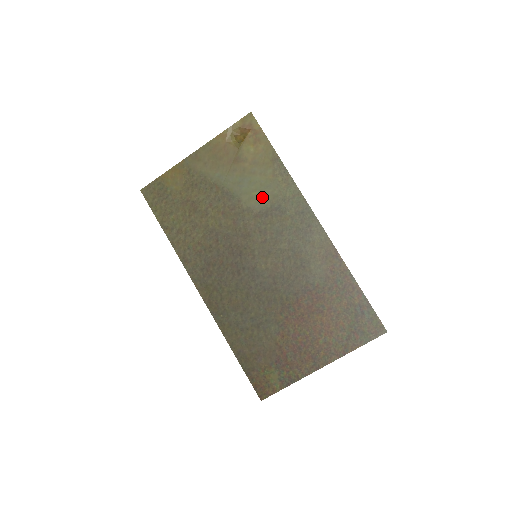
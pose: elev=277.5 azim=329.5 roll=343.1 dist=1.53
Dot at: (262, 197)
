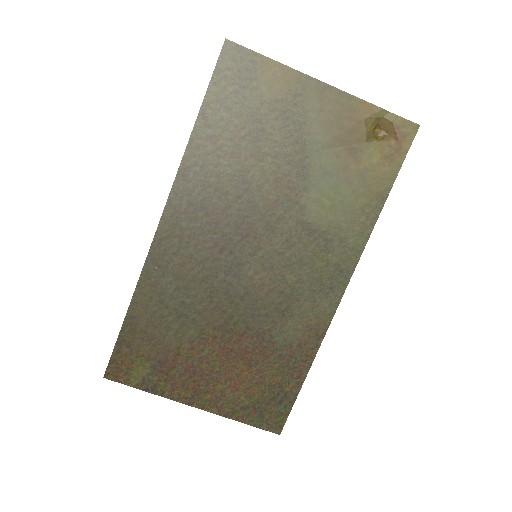
Dot at: (328, 213)
